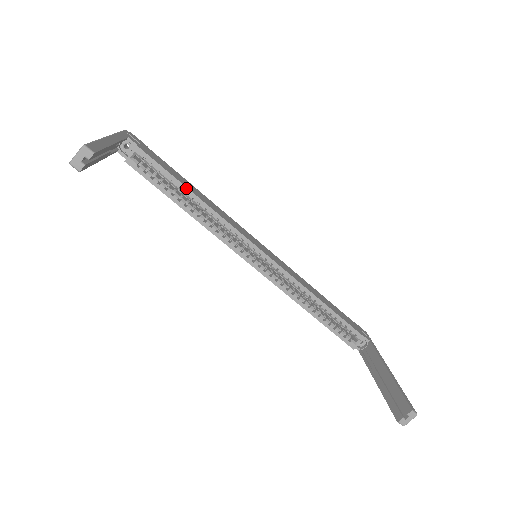
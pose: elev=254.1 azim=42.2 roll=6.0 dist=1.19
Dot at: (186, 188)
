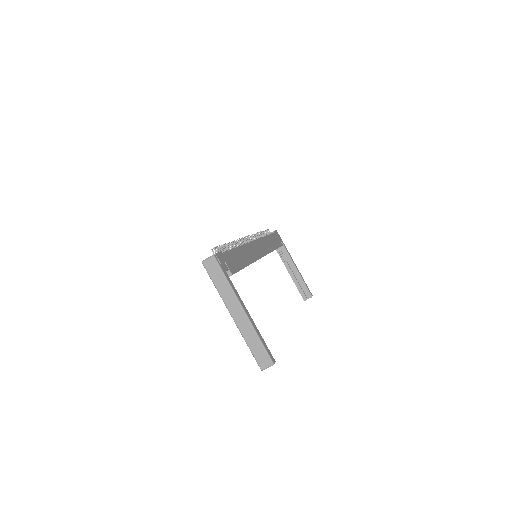
Dot at: occluded
